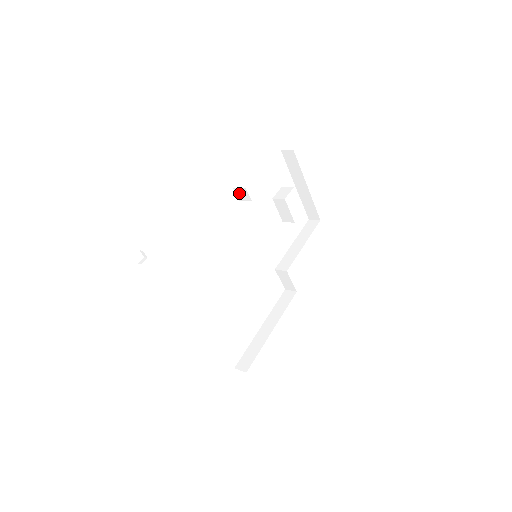
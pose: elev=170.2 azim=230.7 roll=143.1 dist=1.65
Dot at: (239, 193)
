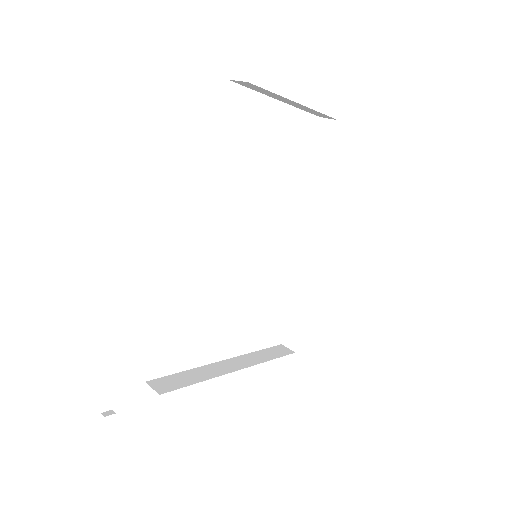
Dot at: occluded
